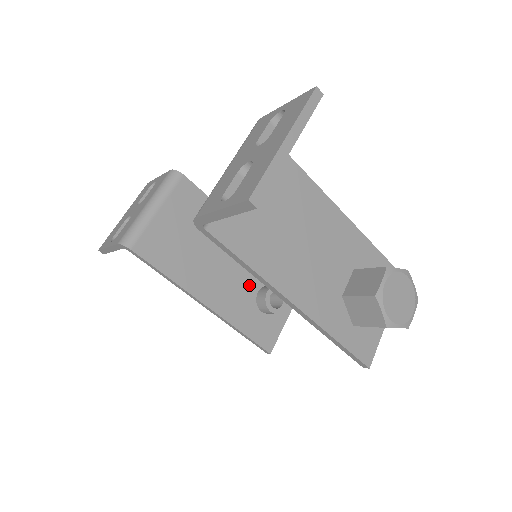
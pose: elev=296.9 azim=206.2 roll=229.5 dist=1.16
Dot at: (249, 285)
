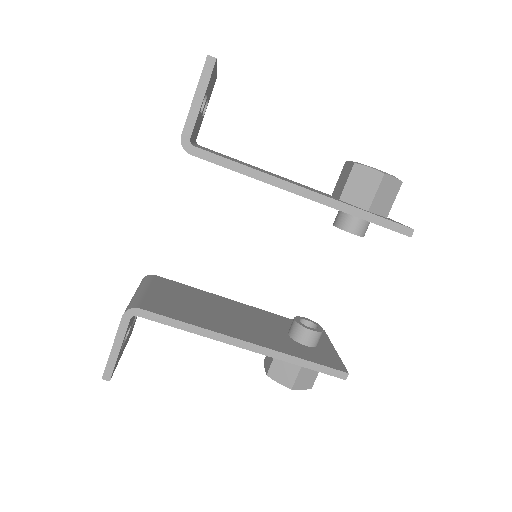
Dot at: (275, 330)
